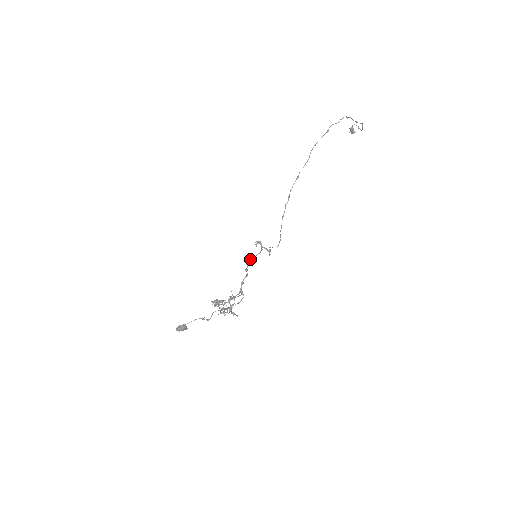
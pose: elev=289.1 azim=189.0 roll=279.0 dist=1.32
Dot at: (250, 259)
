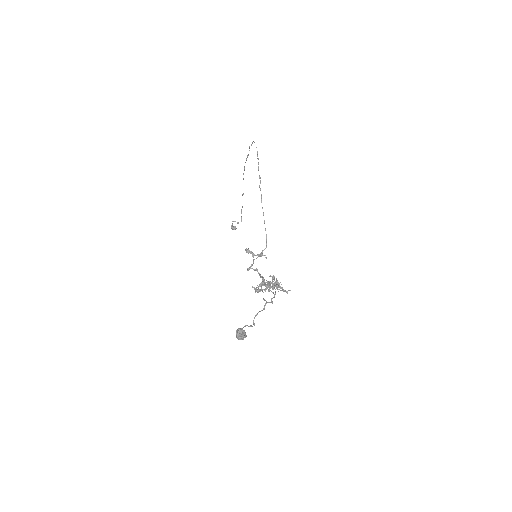
Dot at: (251, 265)
